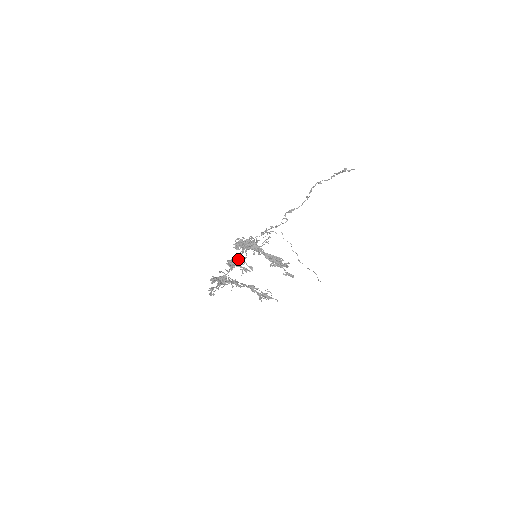
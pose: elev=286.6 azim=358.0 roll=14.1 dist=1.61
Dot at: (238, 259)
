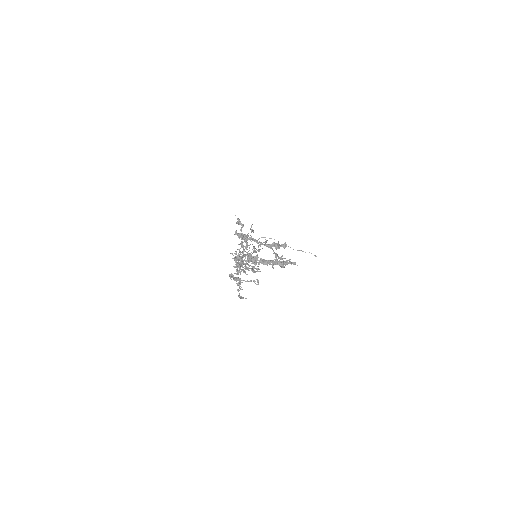
Dot at: (243, 255)
